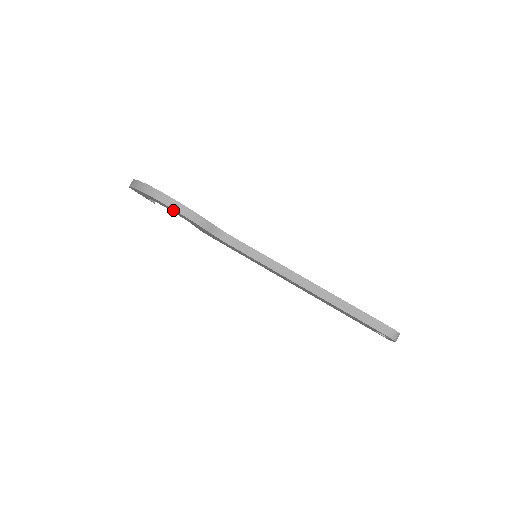
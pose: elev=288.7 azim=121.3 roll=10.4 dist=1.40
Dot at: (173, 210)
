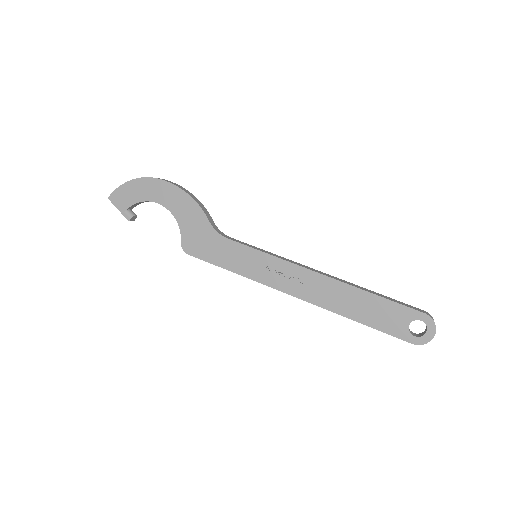
Dot at: (174, 194)
